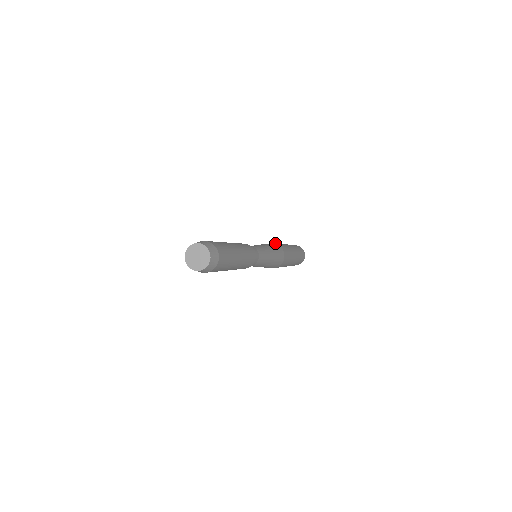
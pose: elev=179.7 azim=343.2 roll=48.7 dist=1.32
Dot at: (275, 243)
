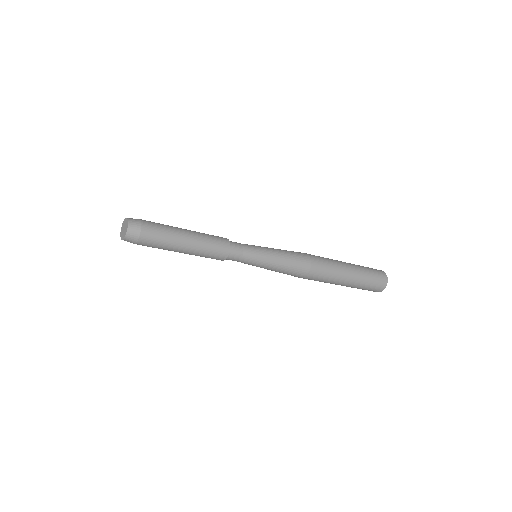
Dot at: occluded
